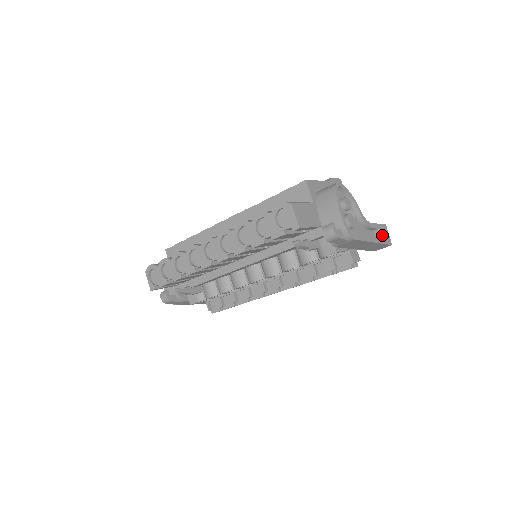
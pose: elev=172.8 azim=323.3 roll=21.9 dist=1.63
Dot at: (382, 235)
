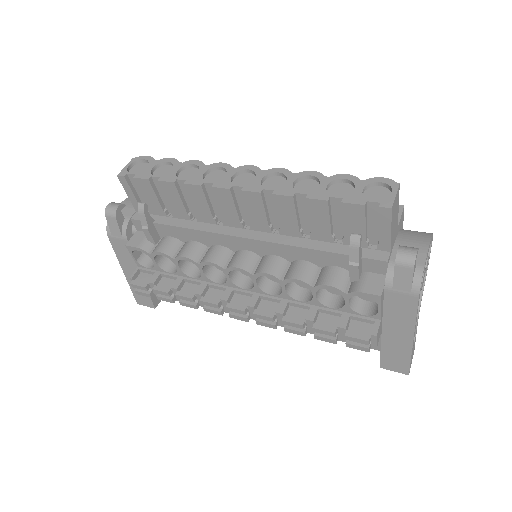
Dot at: (413, 349)
